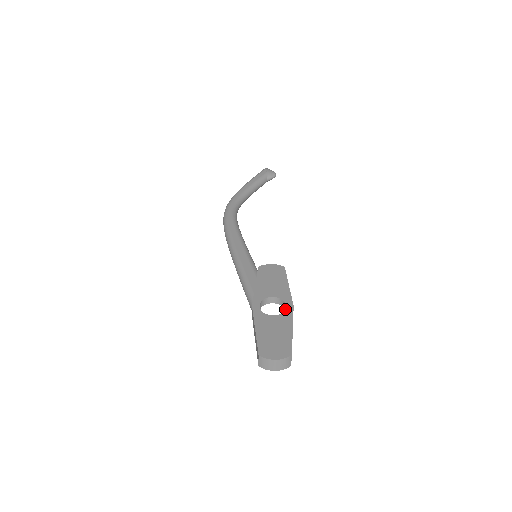
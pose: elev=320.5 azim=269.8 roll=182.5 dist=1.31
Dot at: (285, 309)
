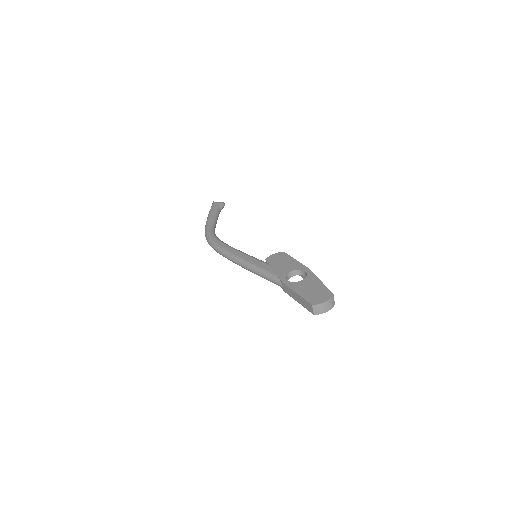
Dot at: (306, 273)
